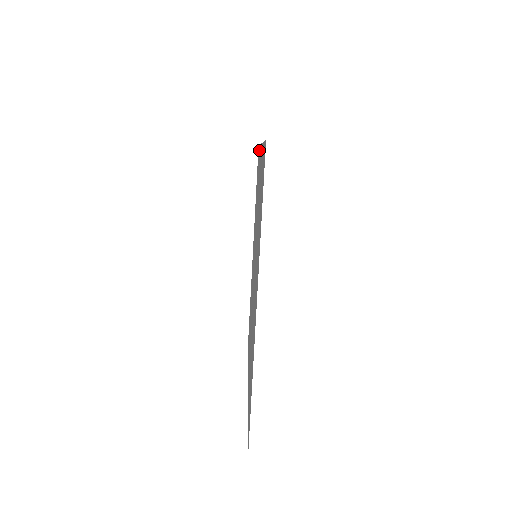
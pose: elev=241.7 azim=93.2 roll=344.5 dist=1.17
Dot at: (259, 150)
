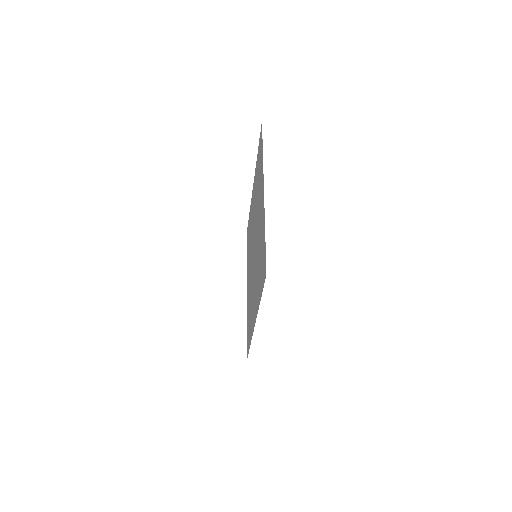
Dot at: (262, 156)
